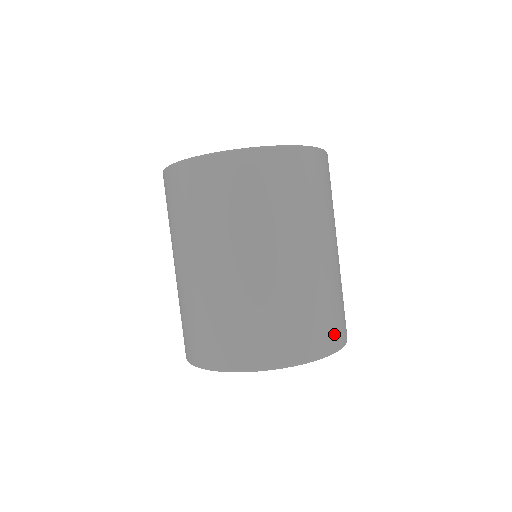
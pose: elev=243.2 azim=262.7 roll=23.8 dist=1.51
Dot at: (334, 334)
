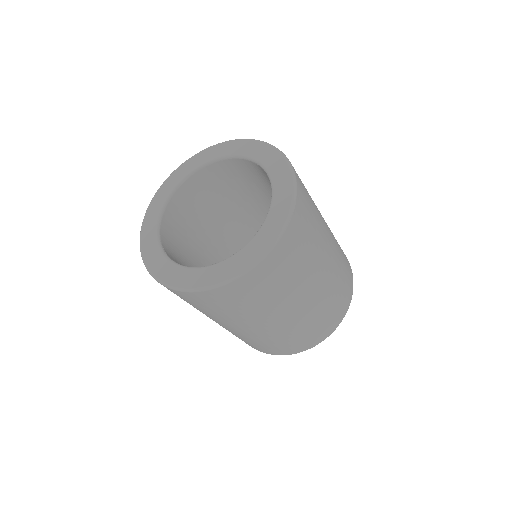
Dot at: (339, 314)
